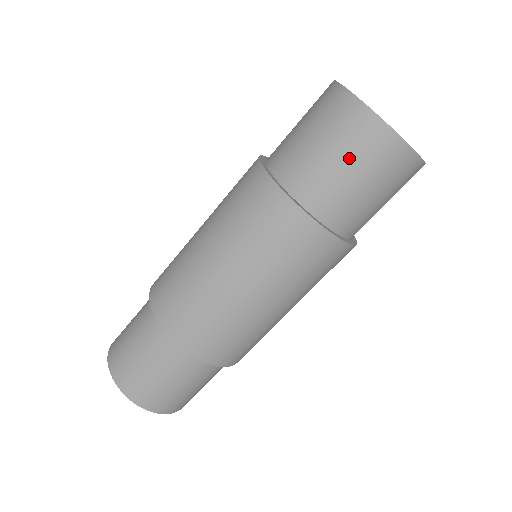
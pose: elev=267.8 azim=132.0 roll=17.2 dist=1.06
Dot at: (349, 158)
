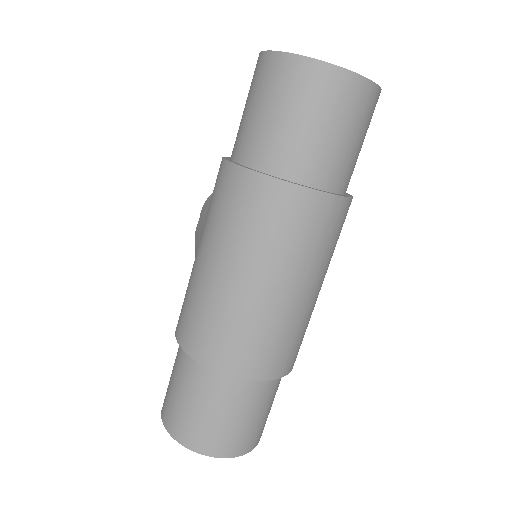
Dot at: (323, 117)
